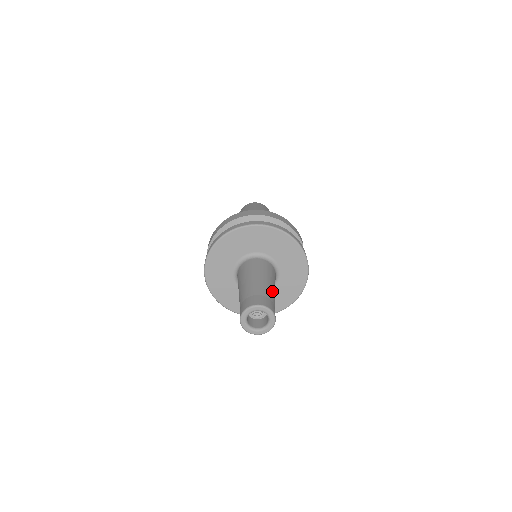
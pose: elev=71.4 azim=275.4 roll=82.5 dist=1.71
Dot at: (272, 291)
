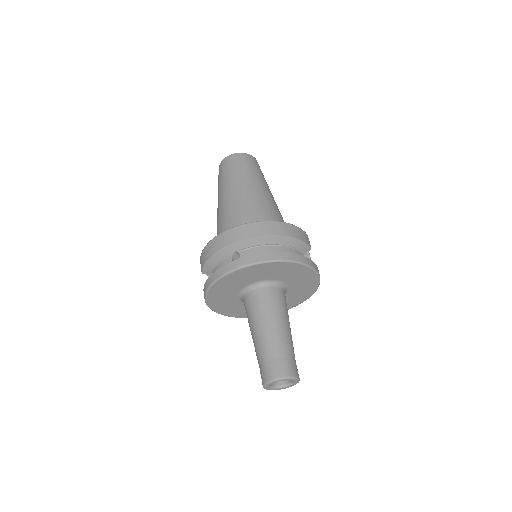
Dot at: (289, 339)
